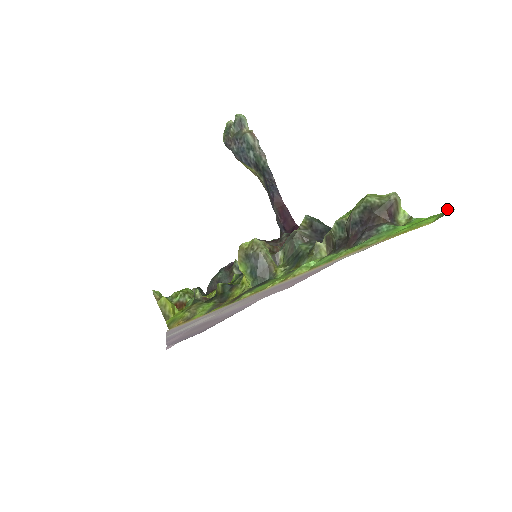
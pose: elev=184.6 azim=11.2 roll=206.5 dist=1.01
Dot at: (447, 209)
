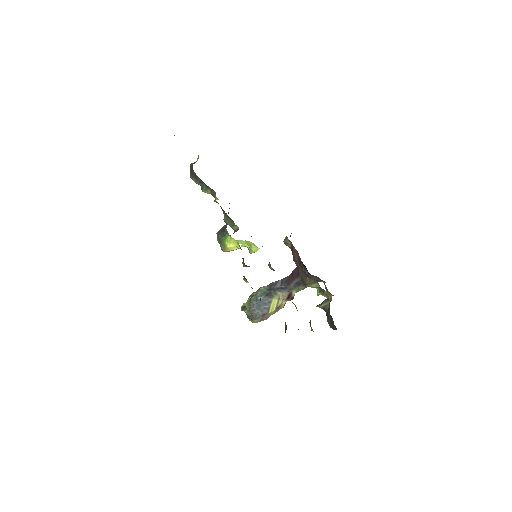
Dot at: occluded
